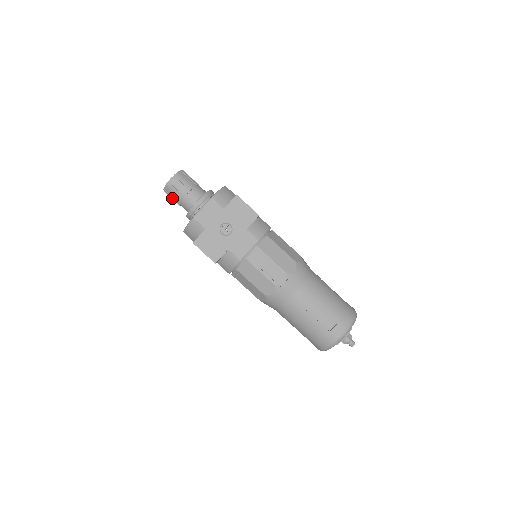
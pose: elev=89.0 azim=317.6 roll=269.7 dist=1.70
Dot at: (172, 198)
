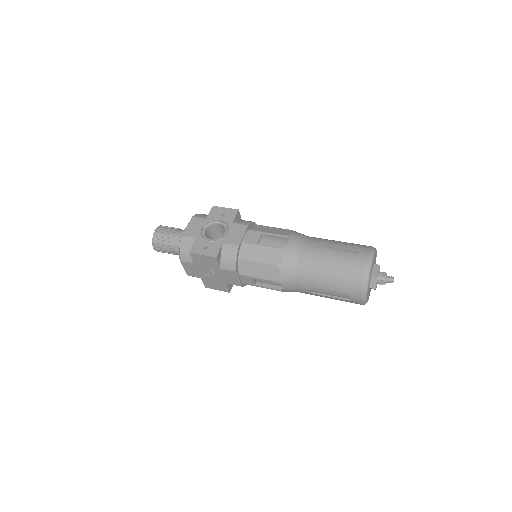
Dot at: occluded
